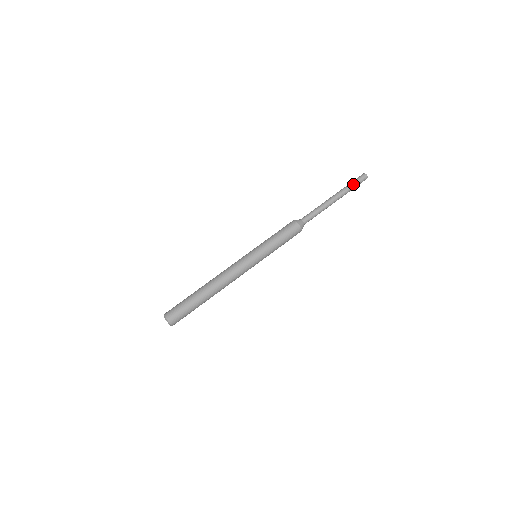
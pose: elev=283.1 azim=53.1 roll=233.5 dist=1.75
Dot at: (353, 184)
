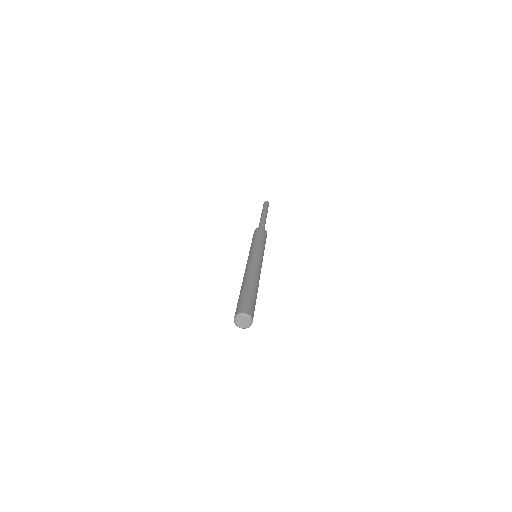
Dot at: (266, 206)
